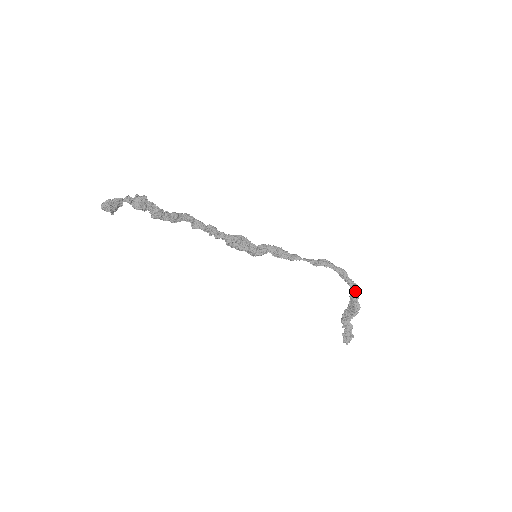
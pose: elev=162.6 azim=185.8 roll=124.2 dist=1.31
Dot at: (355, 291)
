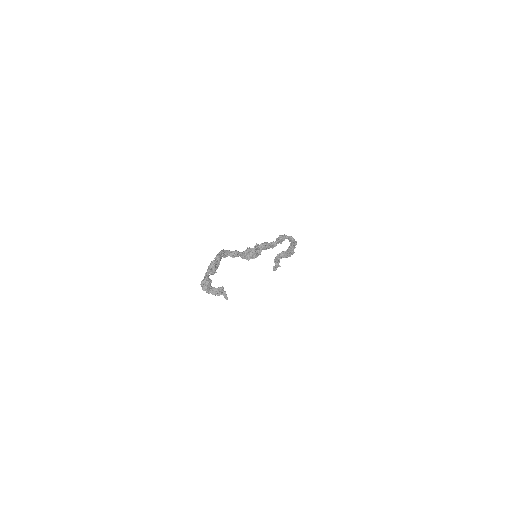
Dot at: (294, 245)
